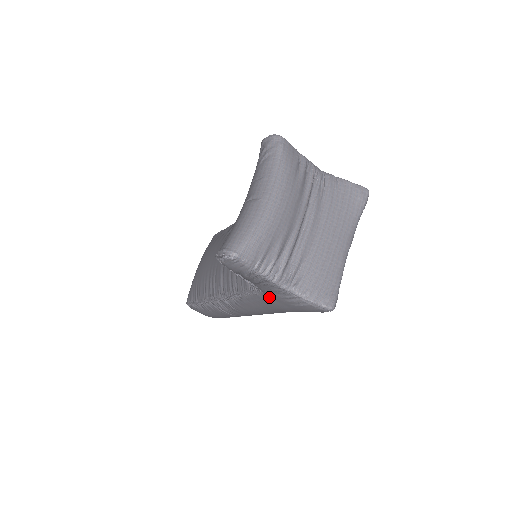
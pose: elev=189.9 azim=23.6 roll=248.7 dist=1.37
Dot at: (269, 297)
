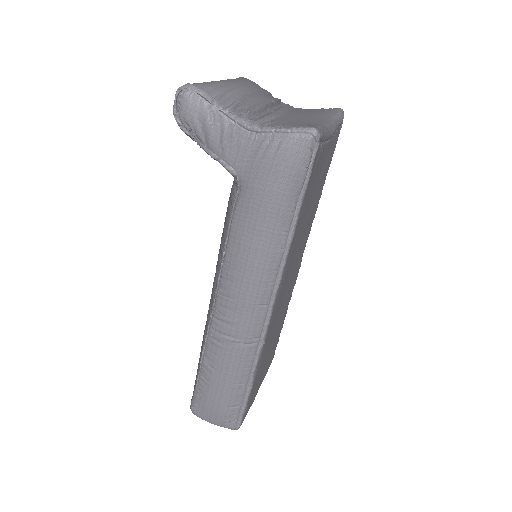
Dot at: (248, 180)
